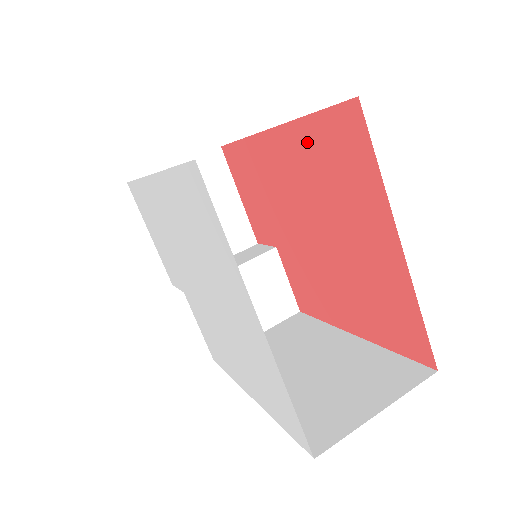
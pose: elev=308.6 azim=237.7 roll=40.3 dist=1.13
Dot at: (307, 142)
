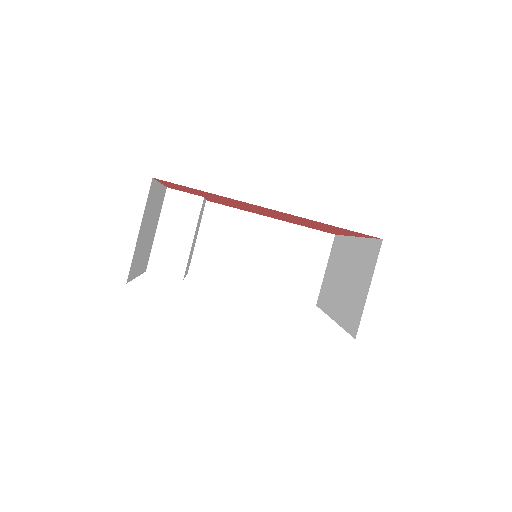
Dot at: occluded
